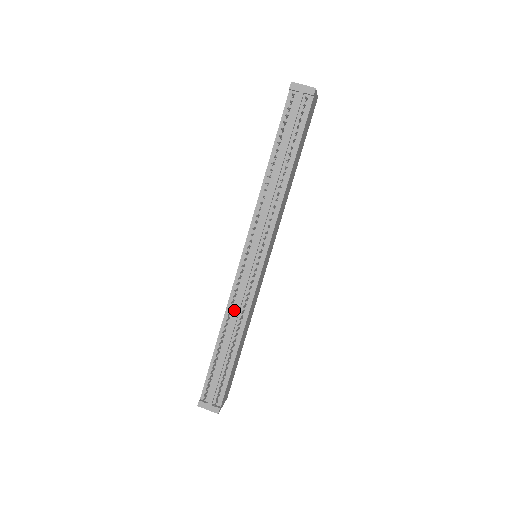
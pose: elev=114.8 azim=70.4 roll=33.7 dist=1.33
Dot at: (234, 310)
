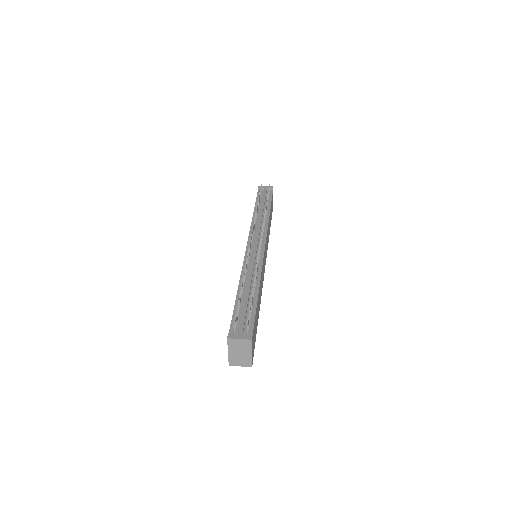
Dot at: (248, 272)
